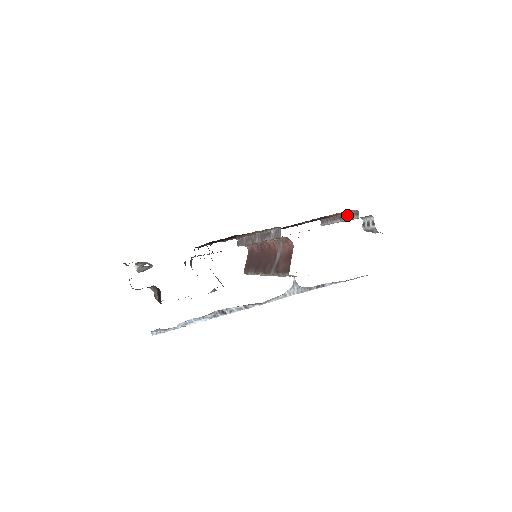
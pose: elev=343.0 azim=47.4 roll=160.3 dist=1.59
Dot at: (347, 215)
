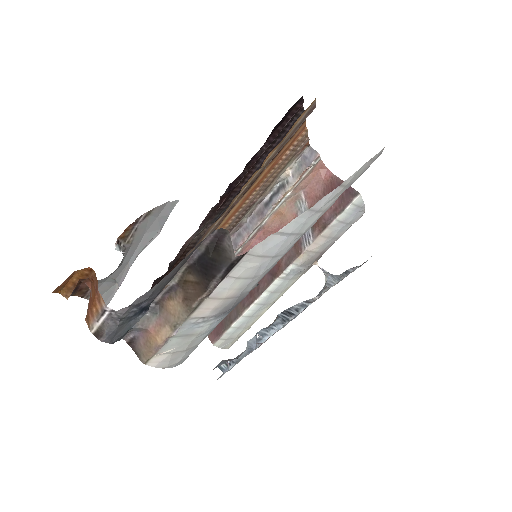
Dot at: occluded
